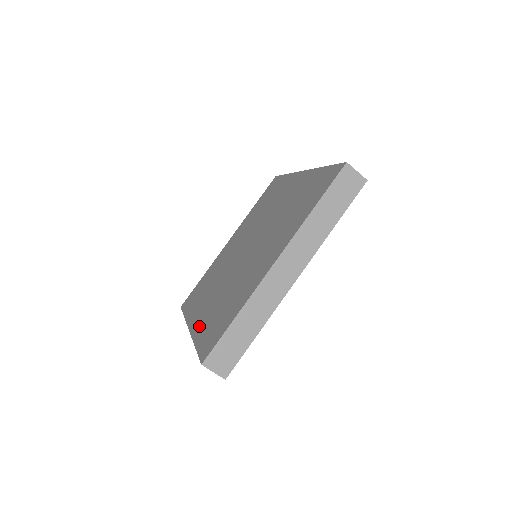
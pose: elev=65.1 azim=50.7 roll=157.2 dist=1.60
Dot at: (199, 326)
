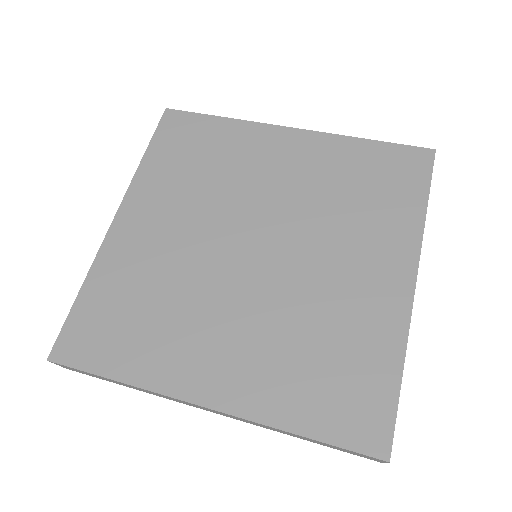
Dot at: (115, 256)
